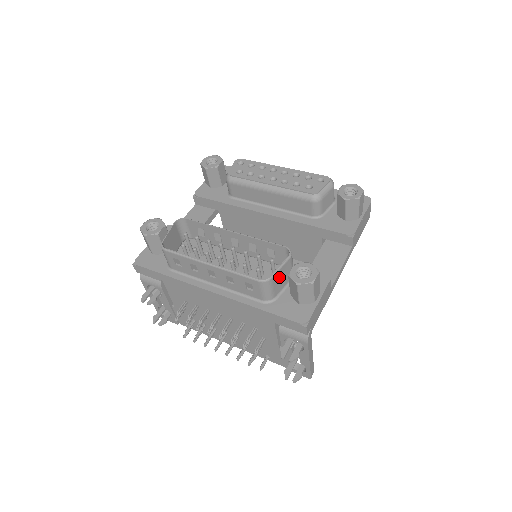
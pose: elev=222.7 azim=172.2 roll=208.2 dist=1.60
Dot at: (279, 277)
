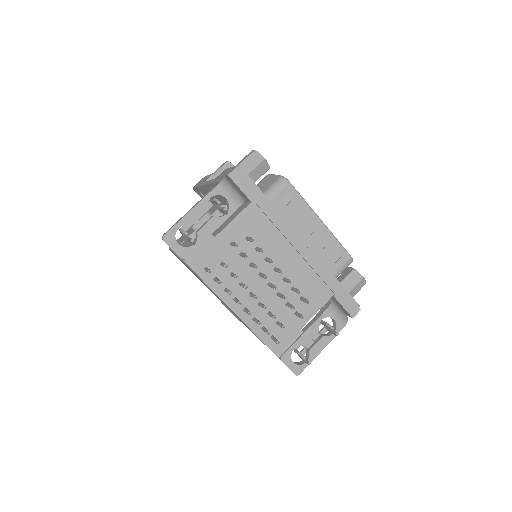
Dot at: occluded
